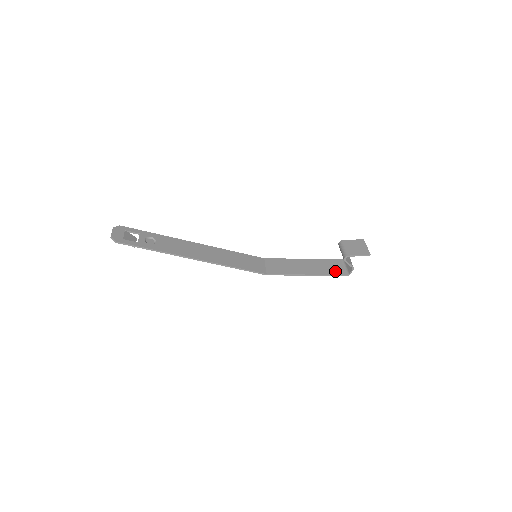
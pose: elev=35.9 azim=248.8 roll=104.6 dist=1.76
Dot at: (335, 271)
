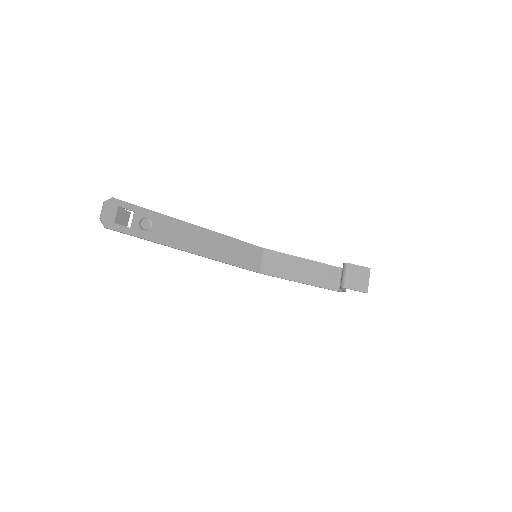
Dot at: (327, 283)
